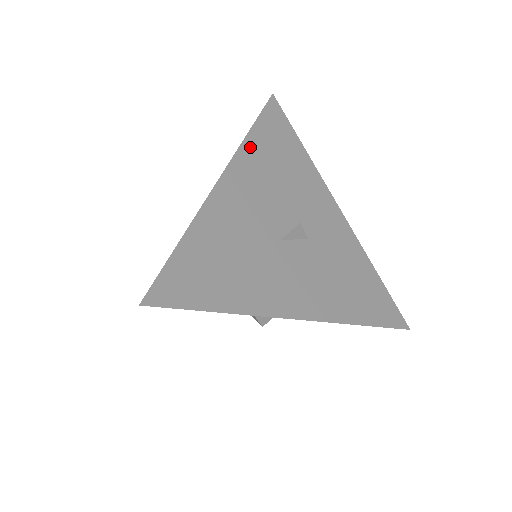
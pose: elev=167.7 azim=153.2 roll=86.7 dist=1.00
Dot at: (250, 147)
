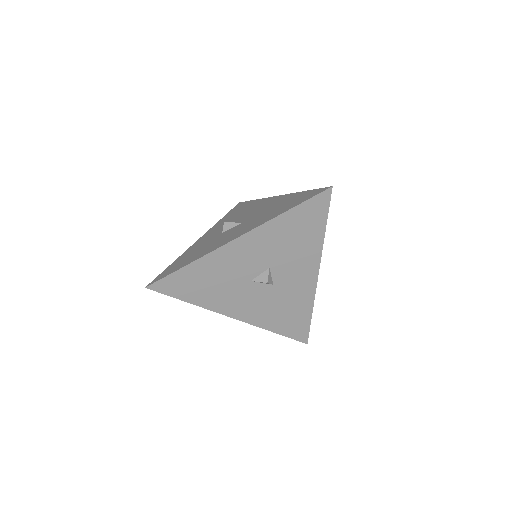
Dot at: (274, 224)
